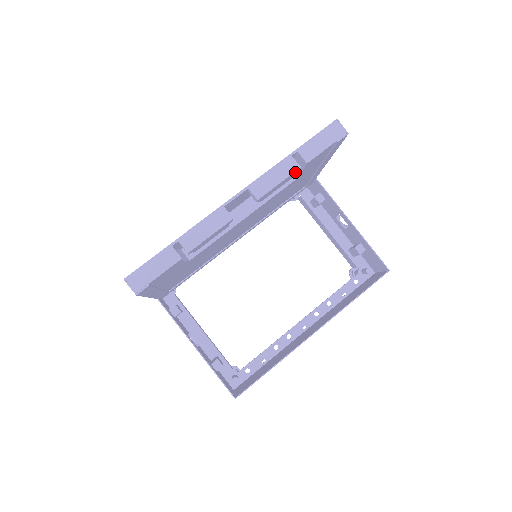
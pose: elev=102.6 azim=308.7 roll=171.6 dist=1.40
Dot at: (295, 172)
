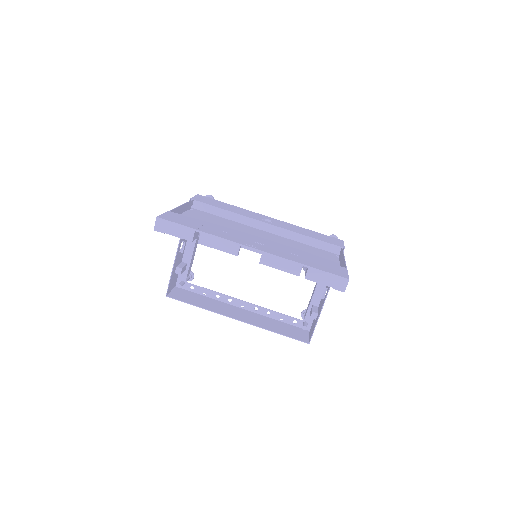
Dot at: (295, 273)
